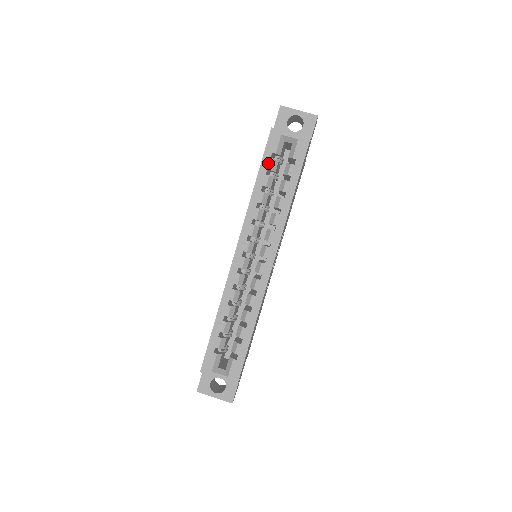
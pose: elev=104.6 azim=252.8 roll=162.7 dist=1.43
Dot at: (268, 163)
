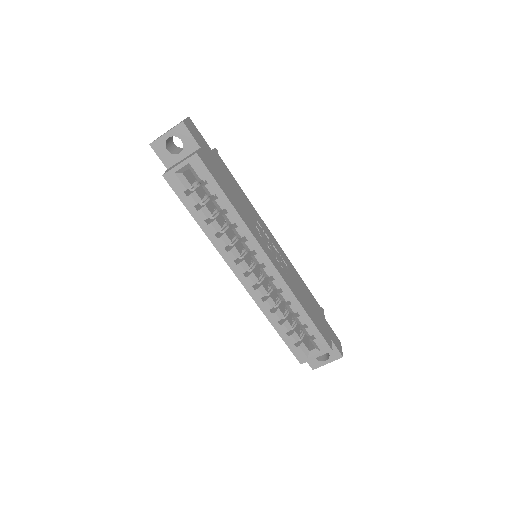
Dot at: (189, 202)
